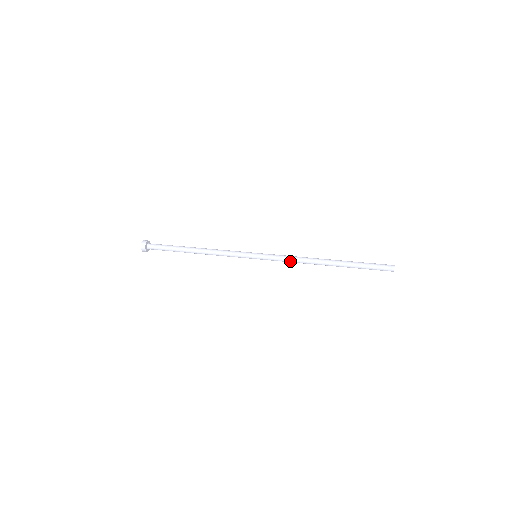
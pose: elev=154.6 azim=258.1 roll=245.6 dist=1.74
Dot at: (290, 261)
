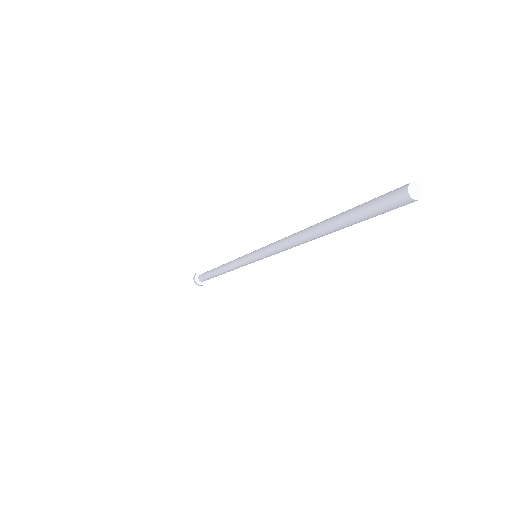
Dot at: (279, 250)
